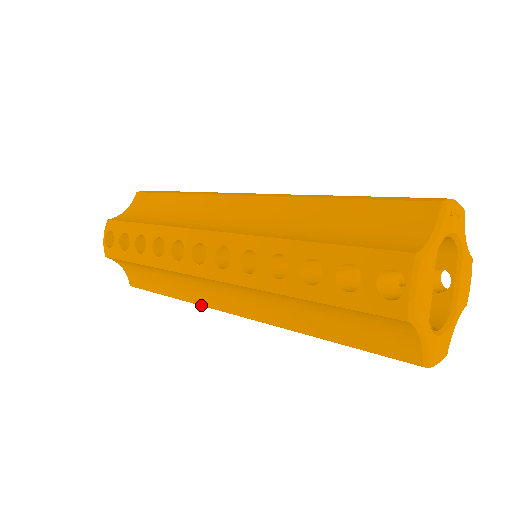
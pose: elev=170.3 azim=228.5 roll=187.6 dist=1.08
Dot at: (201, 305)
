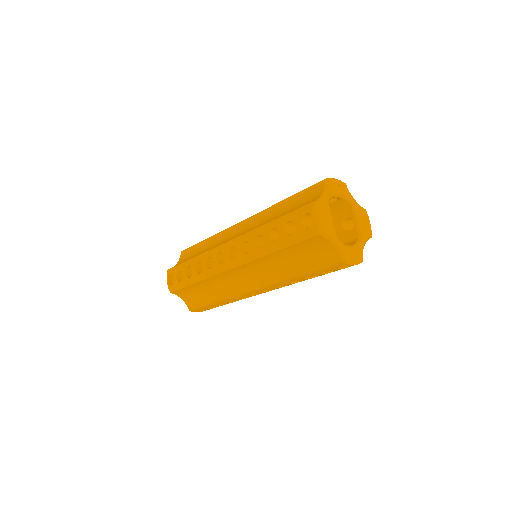
Dot at: (232, 297)
